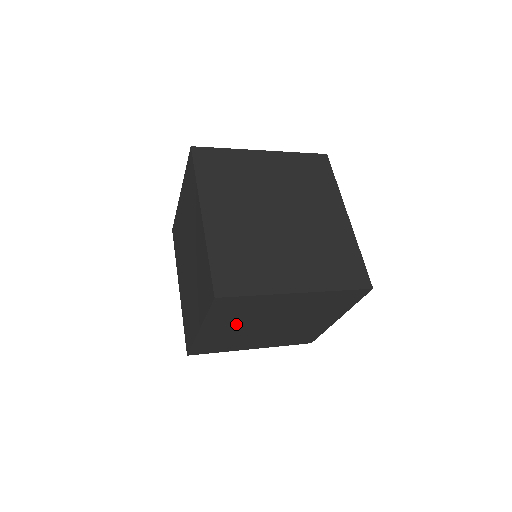
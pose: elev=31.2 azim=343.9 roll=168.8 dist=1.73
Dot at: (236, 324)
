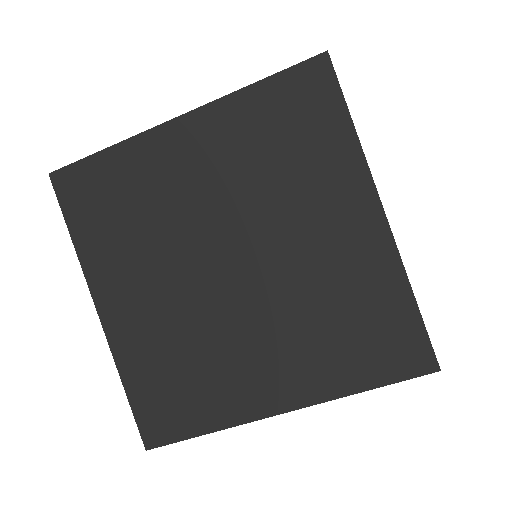
Dot at: (220, 177)
